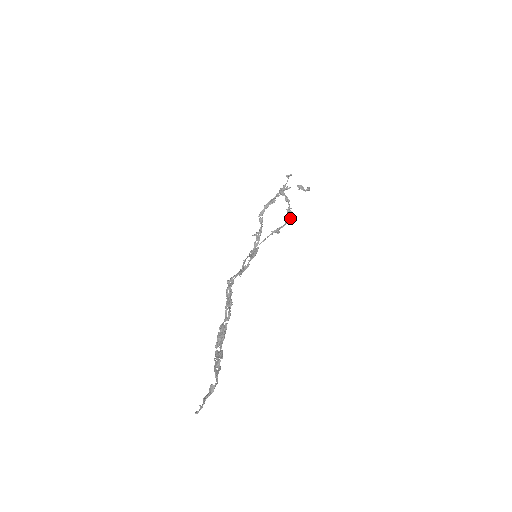
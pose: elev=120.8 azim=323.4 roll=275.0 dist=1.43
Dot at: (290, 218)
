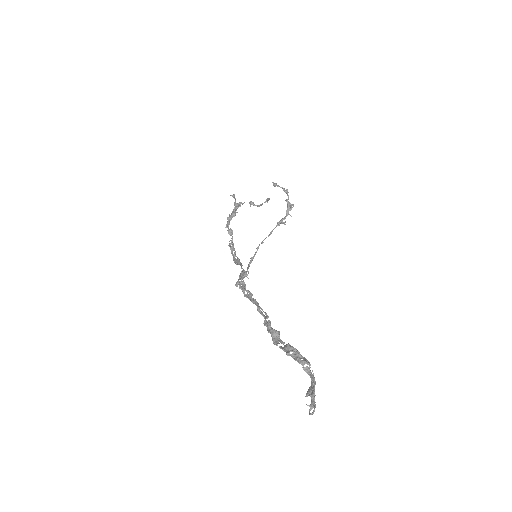
Dot at: (291, 208)
